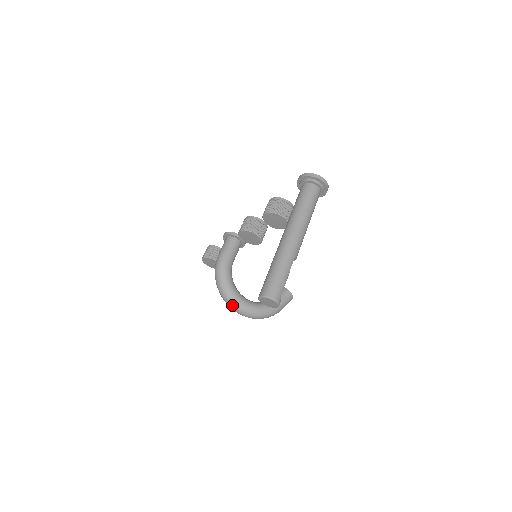
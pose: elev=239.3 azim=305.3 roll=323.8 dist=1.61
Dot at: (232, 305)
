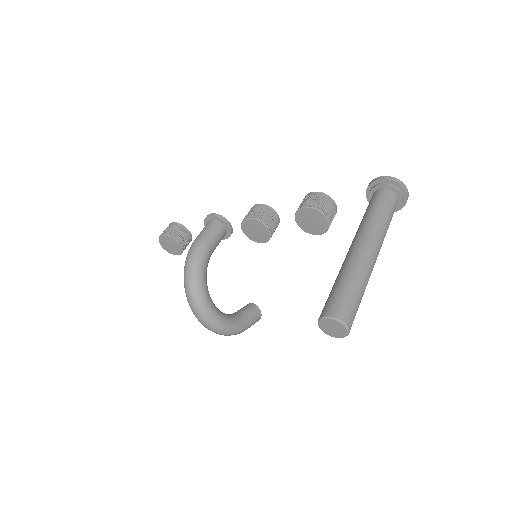
Dot at: (197, 308)
